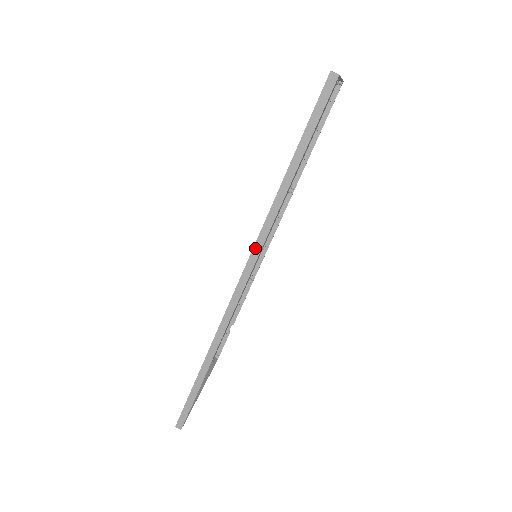
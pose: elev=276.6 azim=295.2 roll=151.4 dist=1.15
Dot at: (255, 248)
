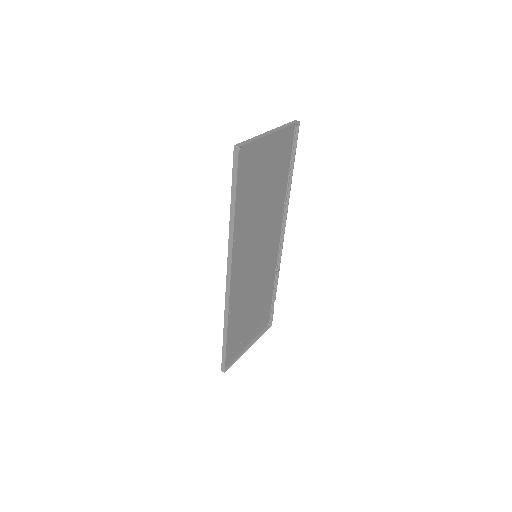
Dot at: (228, 256)
